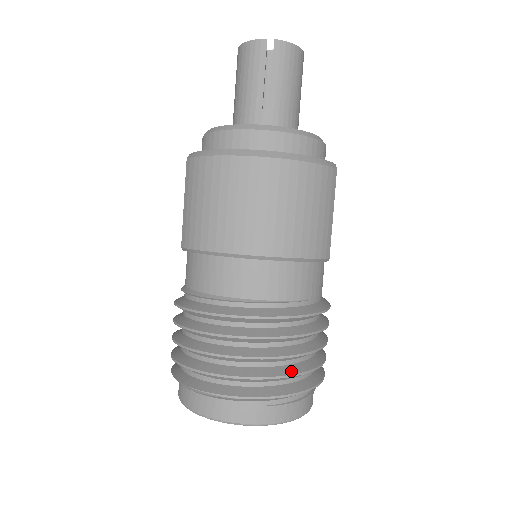
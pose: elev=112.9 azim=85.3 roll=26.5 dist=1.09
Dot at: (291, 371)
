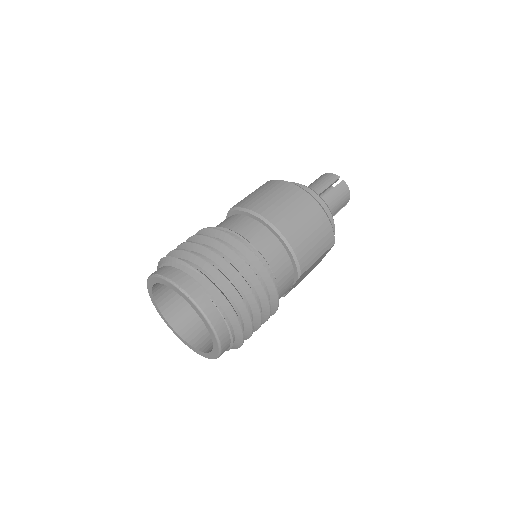
Dot at: occluded
